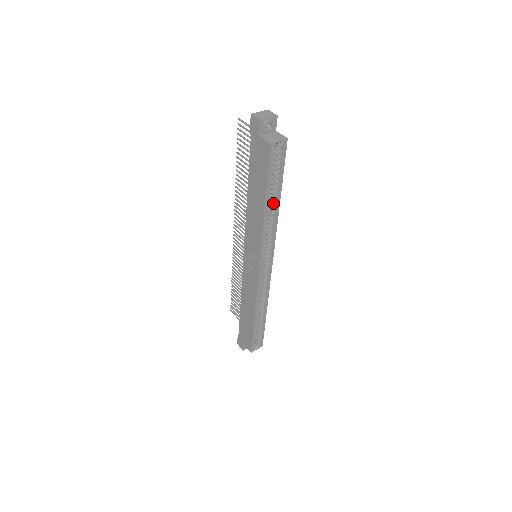
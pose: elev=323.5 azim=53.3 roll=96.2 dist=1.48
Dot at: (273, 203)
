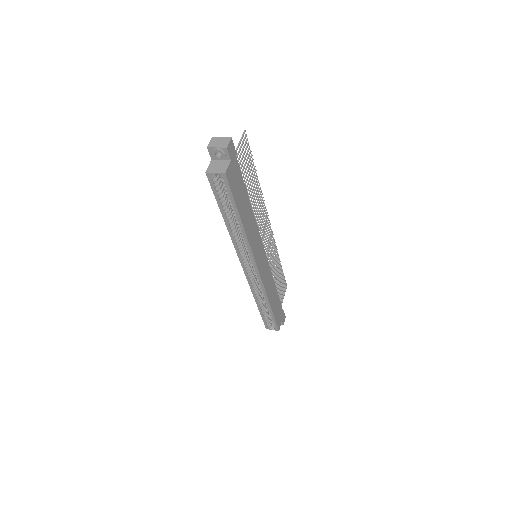
Dot at: (236, 222)
